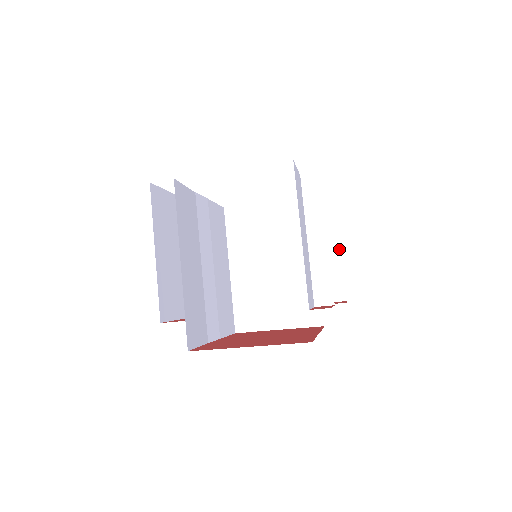
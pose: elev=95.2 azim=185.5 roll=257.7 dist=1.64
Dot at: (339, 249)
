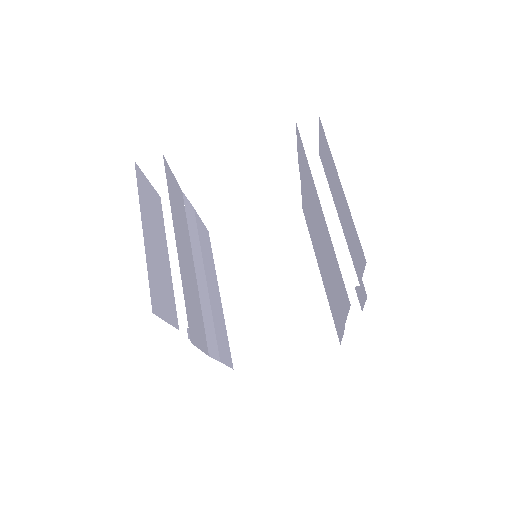
Dot at: occluded
